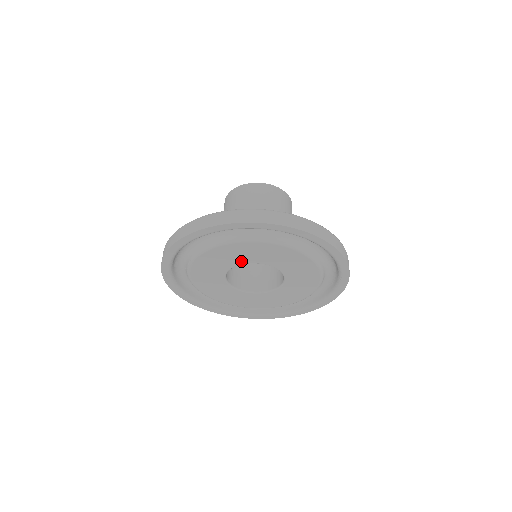
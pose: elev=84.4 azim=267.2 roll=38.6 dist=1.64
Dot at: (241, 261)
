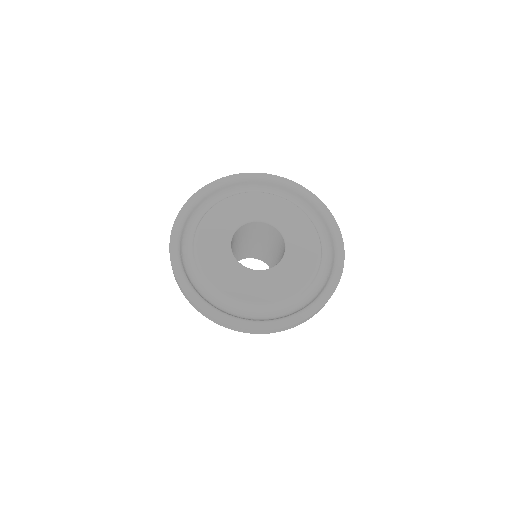
Dot at: (271, 219)
